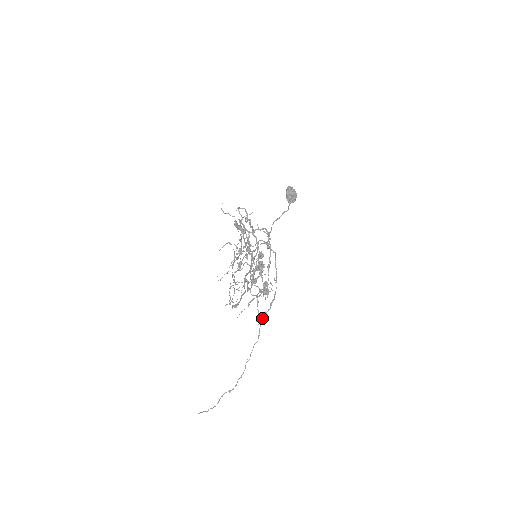
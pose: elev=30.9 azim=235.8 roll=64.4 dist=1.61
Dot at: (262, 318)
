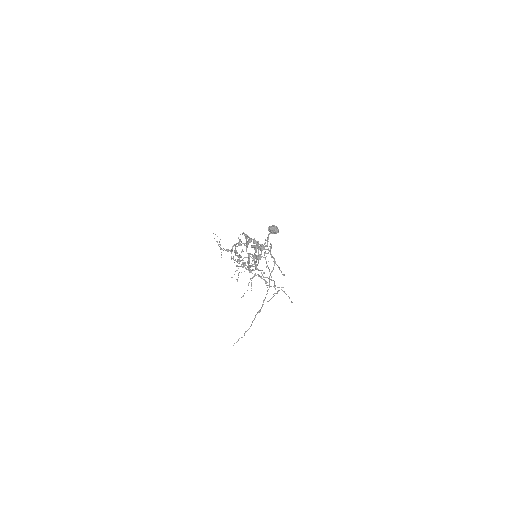
Dot at: occluded
